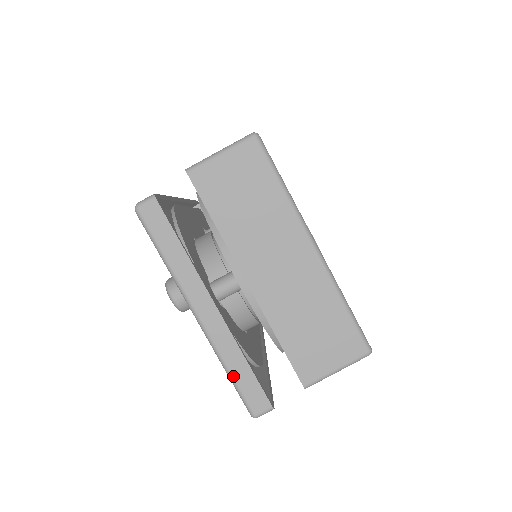
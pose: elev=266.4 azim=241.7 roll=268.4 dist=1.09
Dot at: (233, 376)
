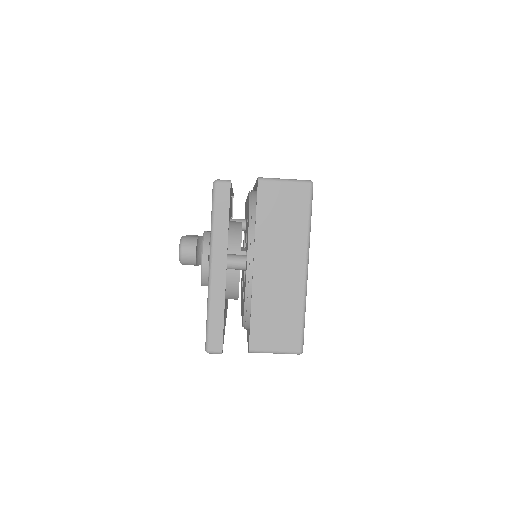
Dot at: (210, 318)
